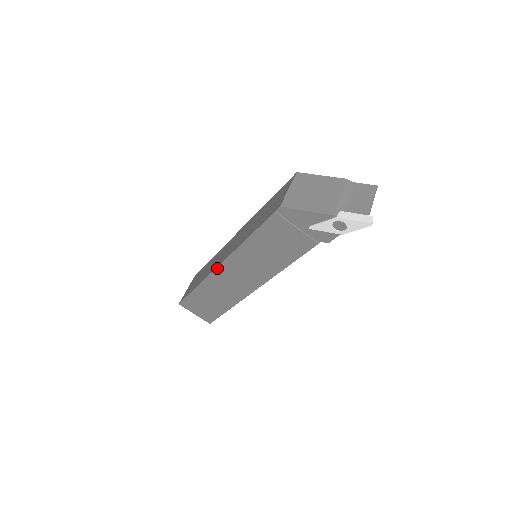
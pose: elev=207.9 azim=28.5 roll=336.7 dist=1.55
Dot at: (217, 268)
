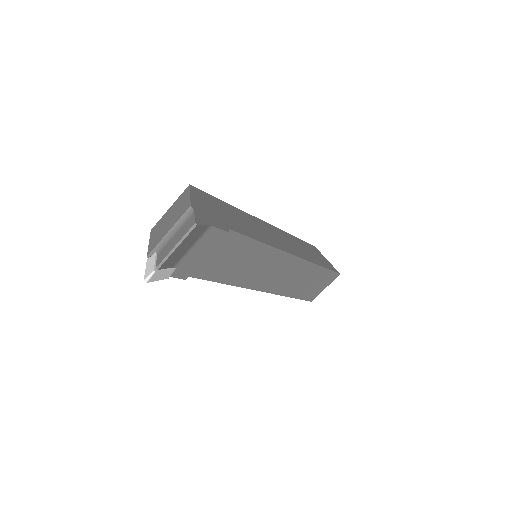
Dot at: occluded
